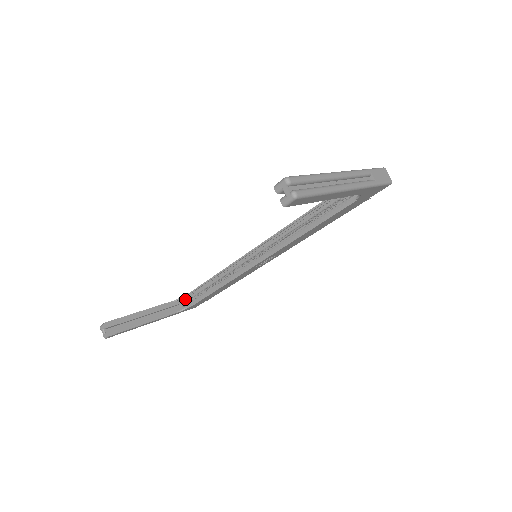
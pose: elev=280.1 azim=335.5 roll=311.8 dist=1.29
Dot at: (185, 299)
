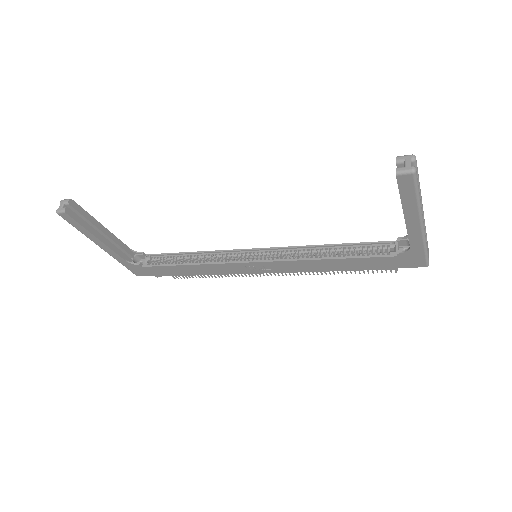
Dot at: (140, 258)
